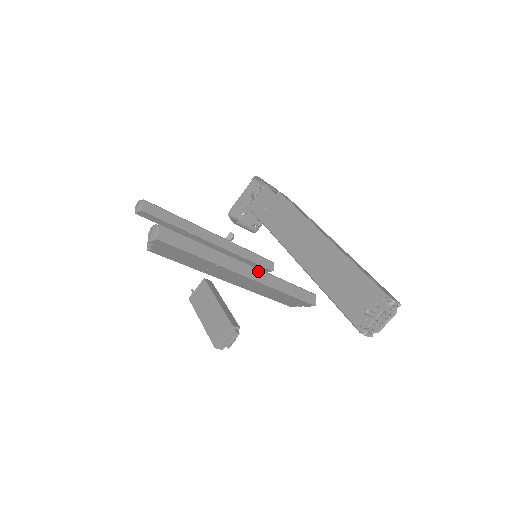
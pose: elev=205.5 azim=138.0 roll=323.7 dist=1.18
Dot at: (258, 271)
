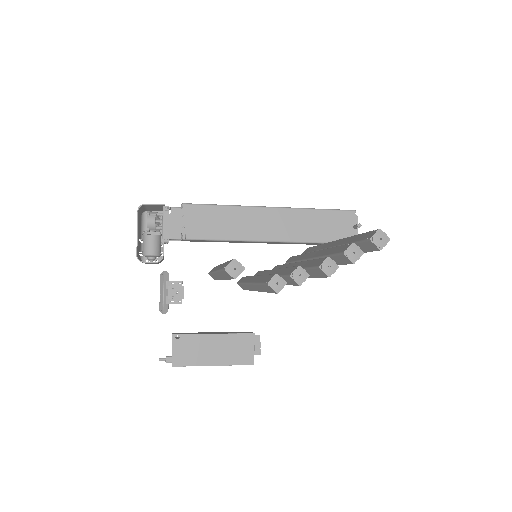
Dot at: occluded
